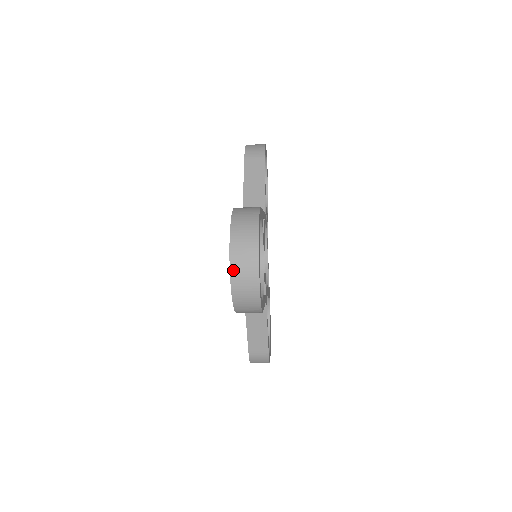
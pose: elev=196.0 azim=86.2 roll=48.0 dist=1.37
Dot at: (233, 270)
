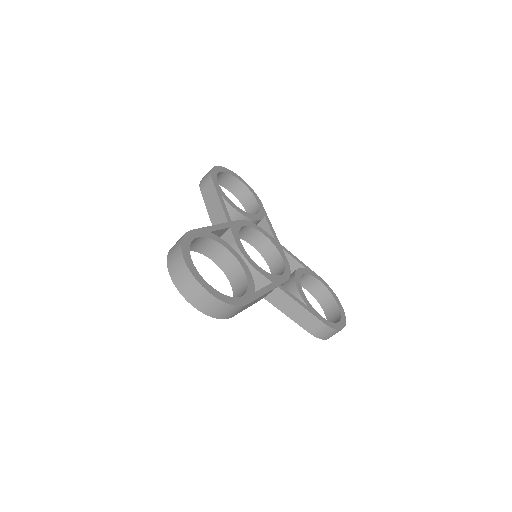
Dot at: (184, 294)
